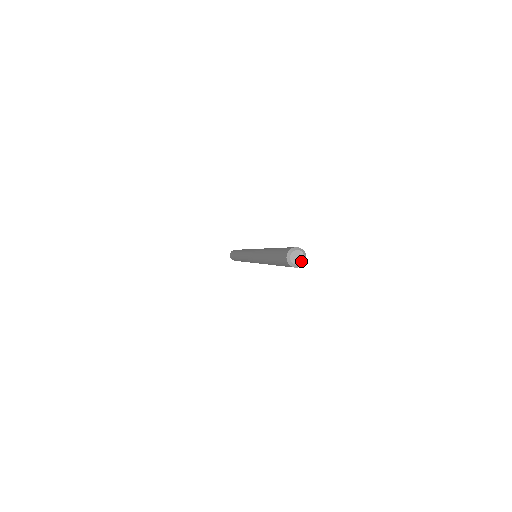
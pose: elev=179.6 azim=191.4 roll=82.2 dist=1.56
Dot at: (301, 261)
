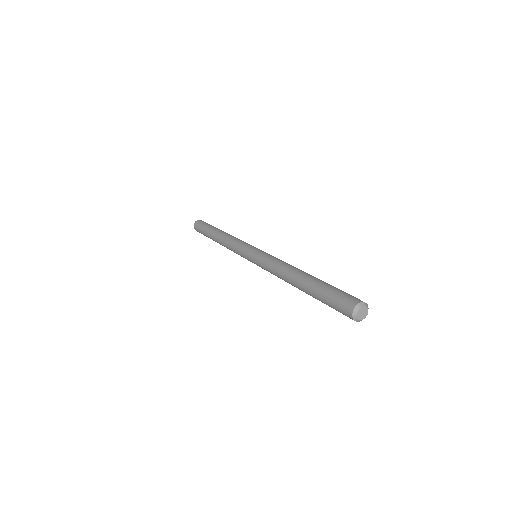
Dot at: (364, 317)
